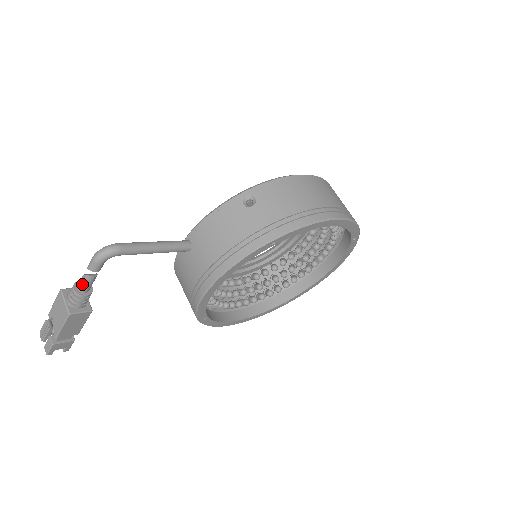
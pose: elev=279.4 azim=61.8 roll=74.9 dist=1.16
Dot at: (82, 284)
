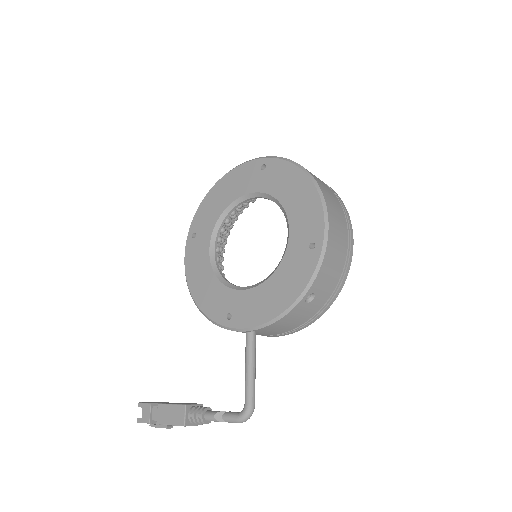
Dot at: (216, 421)
